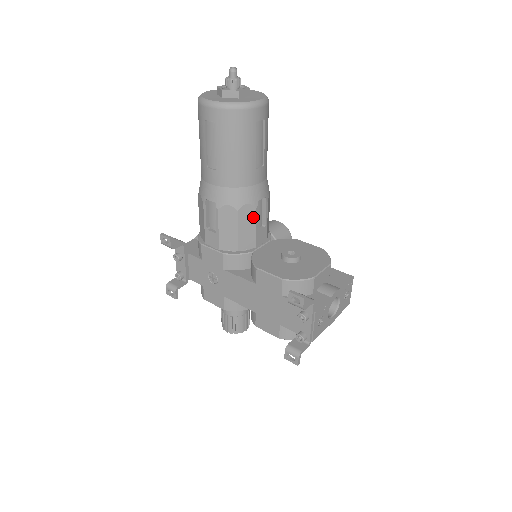
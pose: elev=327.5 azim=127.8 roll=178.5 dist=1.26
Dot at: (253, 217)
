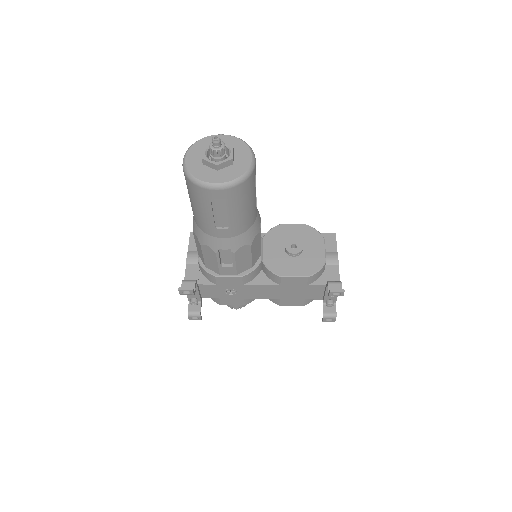
Dot at: (259, 239)
